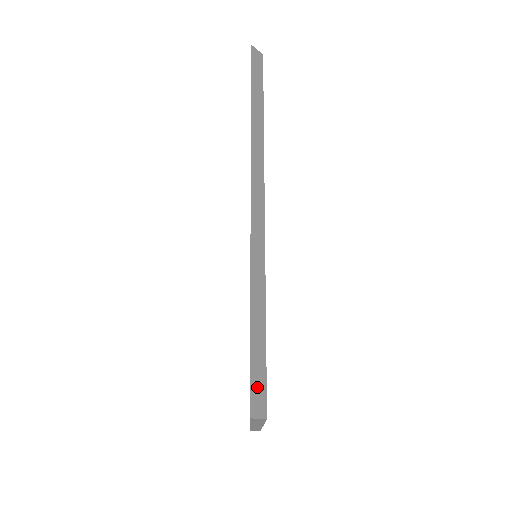
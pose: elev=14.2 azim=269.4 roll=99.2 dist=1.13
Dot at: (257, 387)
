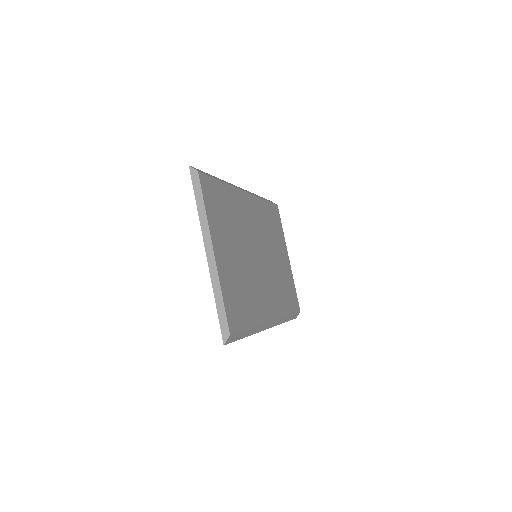
Dot at: (200, 171)
